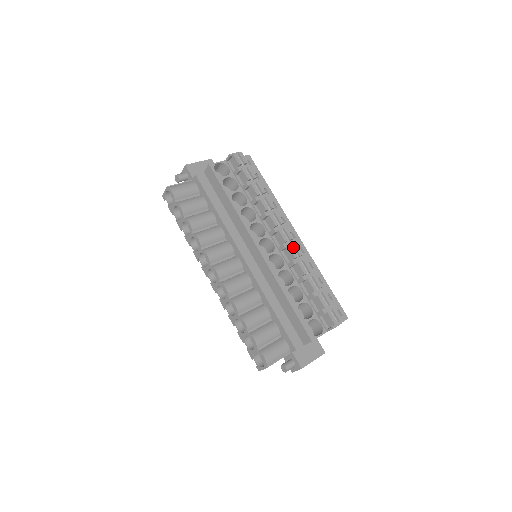
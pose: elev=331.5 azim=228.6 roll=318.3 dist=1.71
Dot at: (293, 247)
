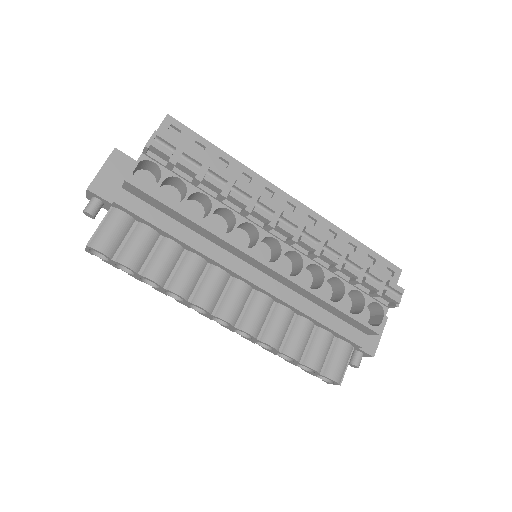
Dot at: (305, 234)
